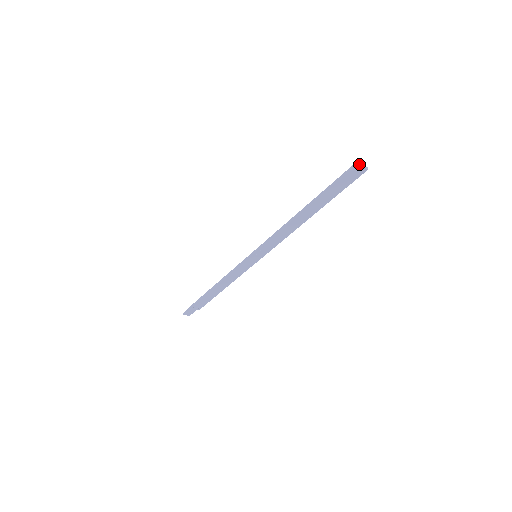
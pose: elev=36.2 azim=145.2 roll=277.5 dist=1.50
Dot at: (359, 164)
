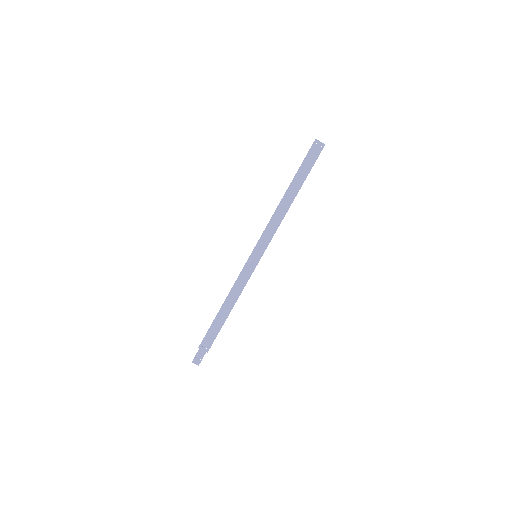
Dot at: (317, 140)
